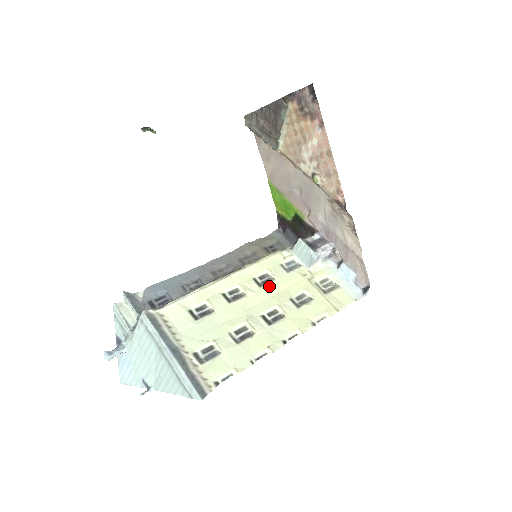
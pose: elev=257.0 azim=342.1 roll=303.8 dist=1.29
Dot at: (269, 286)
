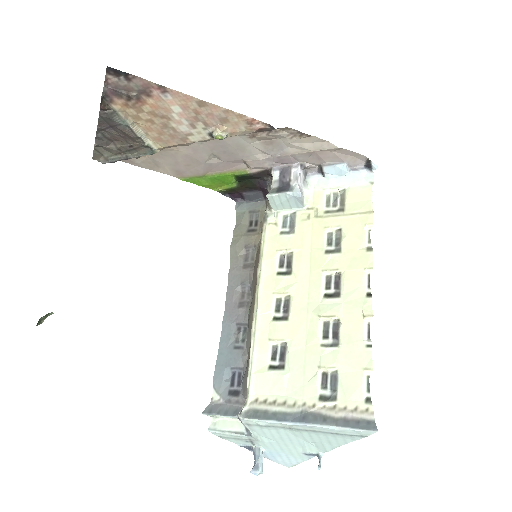
Dot at: (296, 264)
